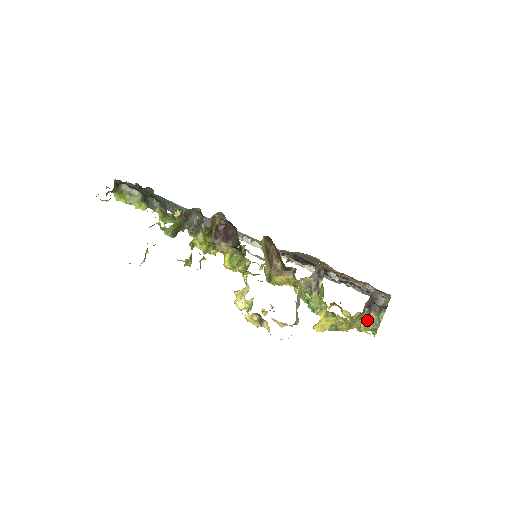
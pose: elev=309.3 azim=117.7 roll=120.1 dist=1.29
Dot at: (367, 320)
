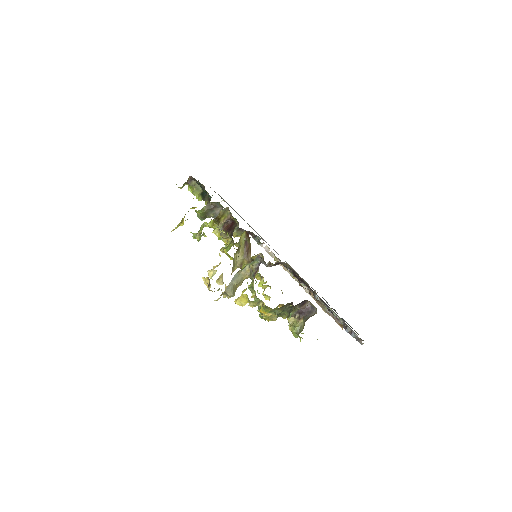
Dot at: (296, 324)
